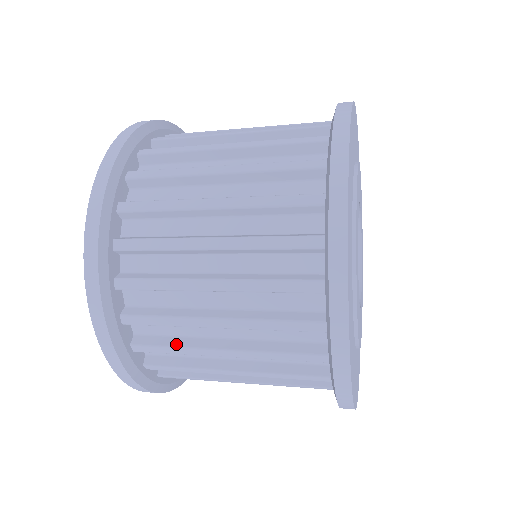
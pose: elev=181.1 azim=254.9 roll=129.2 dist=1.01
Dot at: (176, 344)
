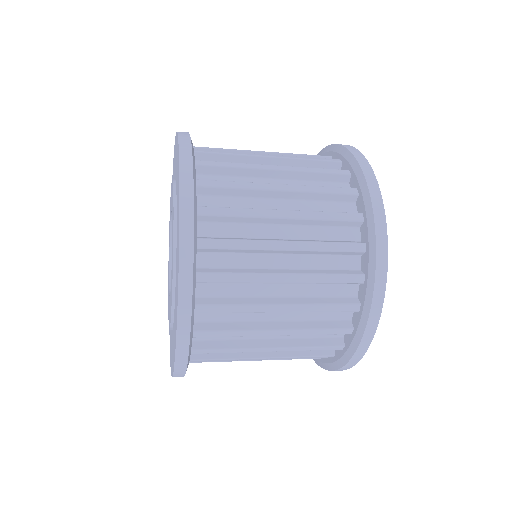
Dot at: (240, 271)
